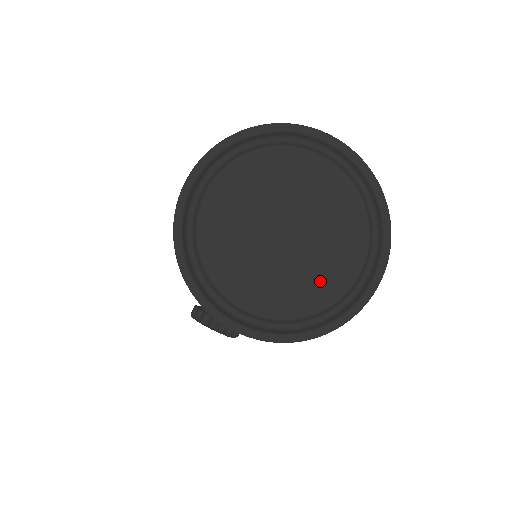
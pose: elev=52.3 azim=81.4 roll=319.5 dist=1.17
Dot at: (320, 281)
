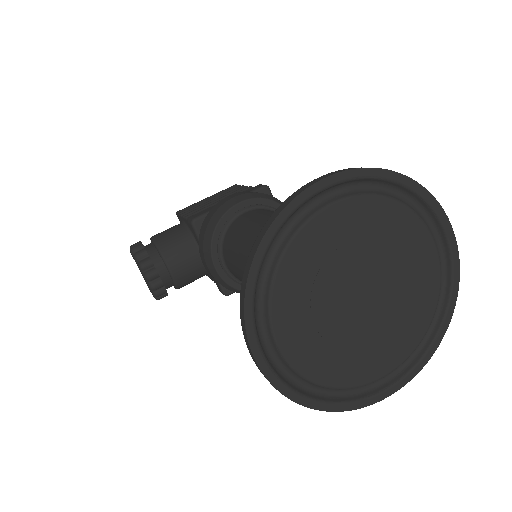
Dot at: (354, 360)
